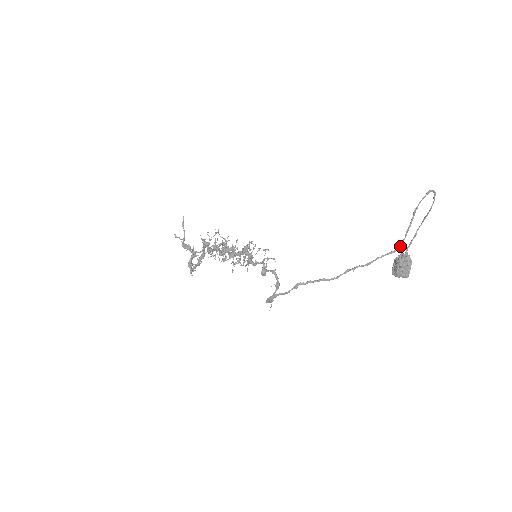
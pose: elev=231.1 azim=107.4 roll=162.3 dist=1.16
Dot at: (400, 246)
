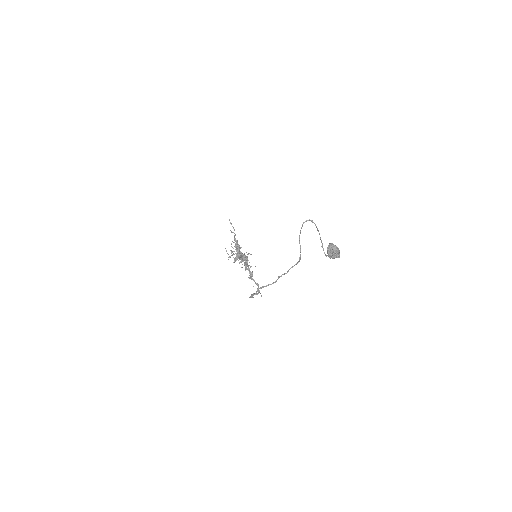
Dot at: (300, 259)
